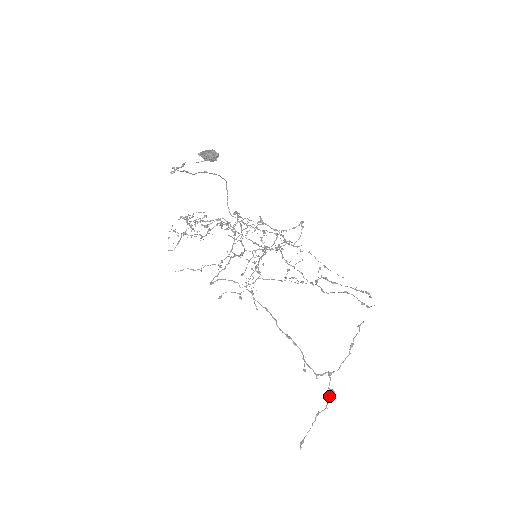
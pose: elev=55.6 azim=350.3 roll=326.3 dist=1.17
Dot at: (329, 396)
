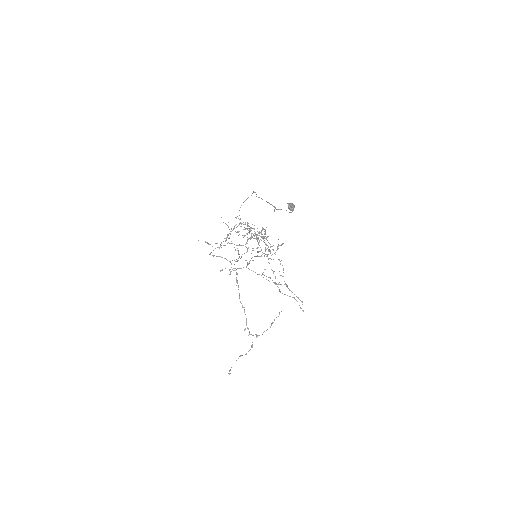
Dot at: occluded
